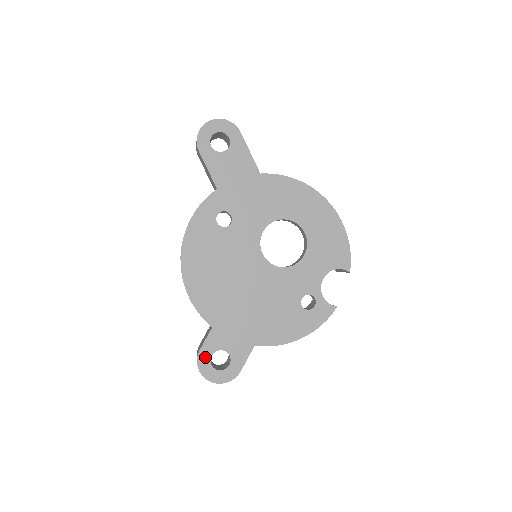
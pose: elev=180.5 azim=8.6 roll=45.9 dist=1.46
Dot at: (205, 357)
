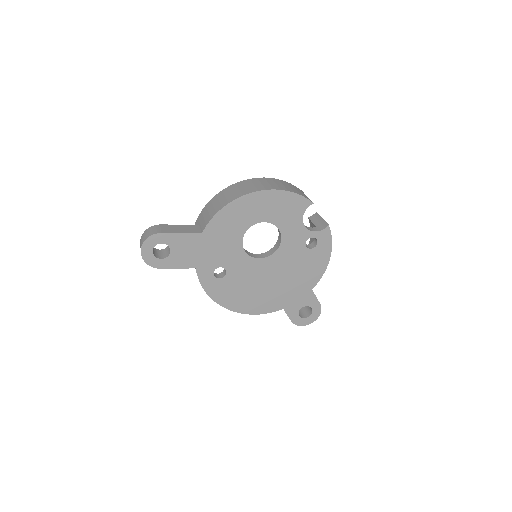
Dot at: (297, 320)
